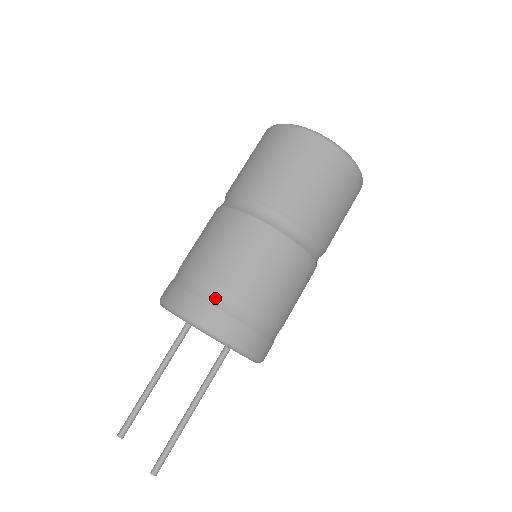
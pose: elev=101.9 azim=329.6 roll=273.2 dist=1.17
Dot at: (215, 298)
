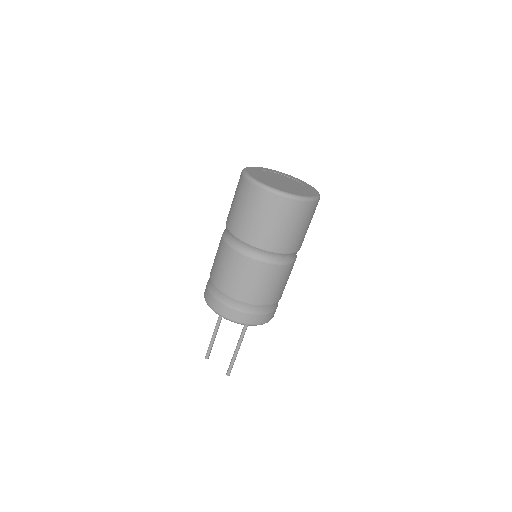
Dot at: (230, 303)
